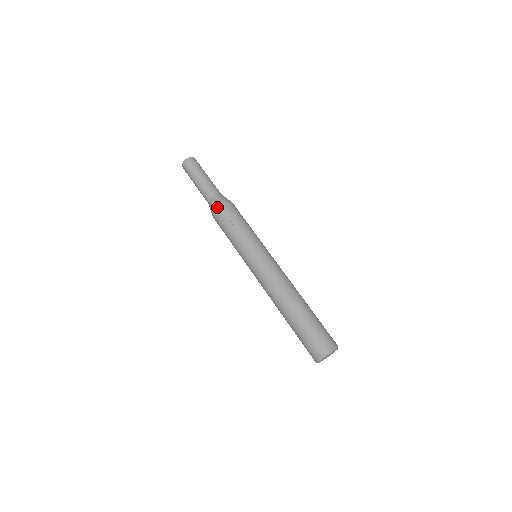
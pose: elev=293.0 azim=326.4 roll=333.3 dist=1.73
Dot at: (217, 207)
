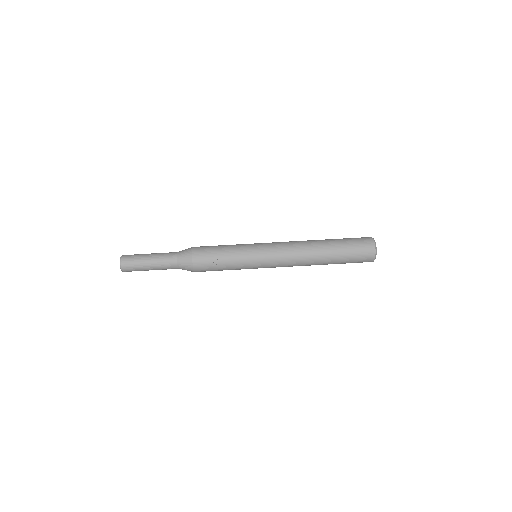
Dot at: (192, 264)
